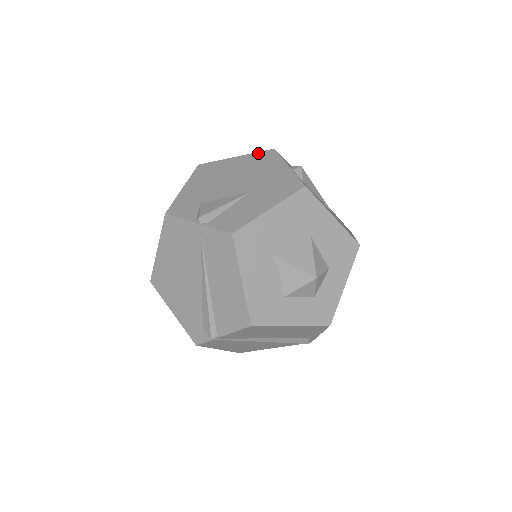
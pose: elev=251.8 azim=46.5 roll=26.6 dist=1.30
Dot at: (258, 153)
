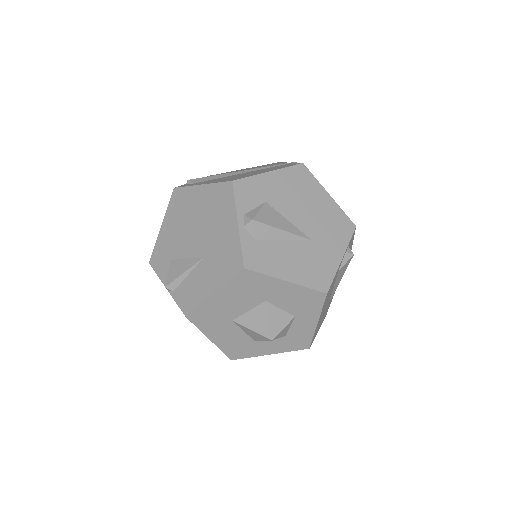
Dot at: (218, 185)
